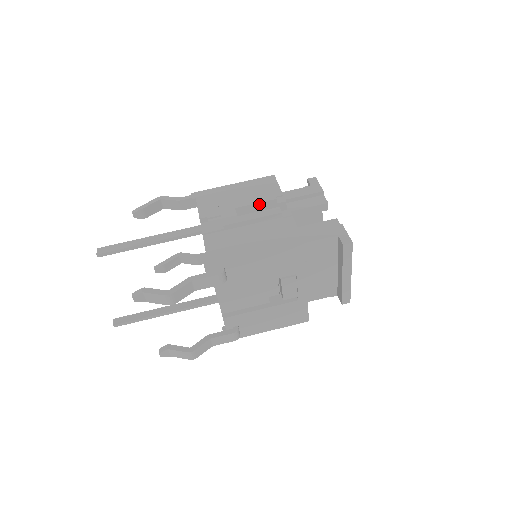
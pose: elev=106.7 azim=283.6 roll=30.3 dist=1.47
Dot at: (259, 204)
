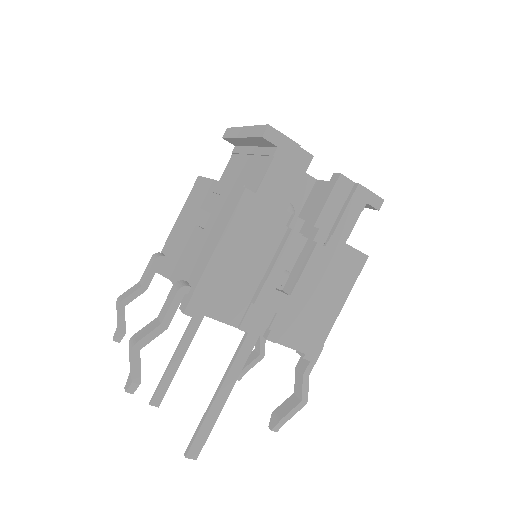
Dot at: (289, 257)
